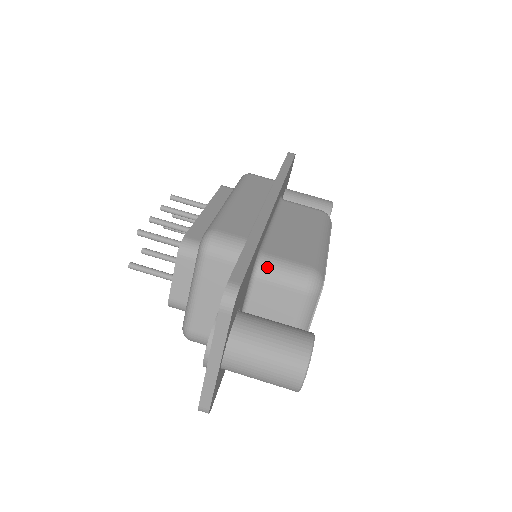
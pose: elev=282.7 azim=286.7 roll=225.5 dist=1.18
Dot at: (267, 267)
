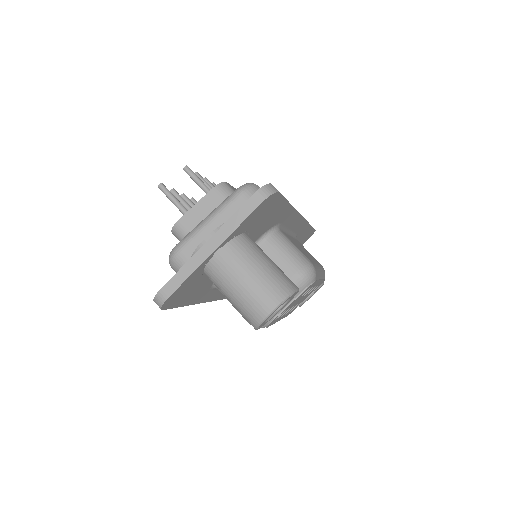
Dot at: (279, 238)
